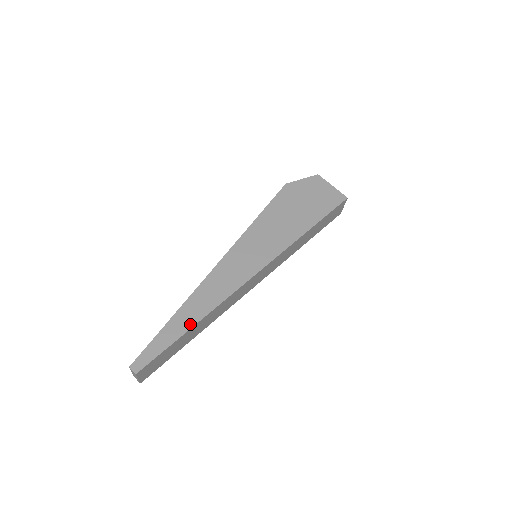
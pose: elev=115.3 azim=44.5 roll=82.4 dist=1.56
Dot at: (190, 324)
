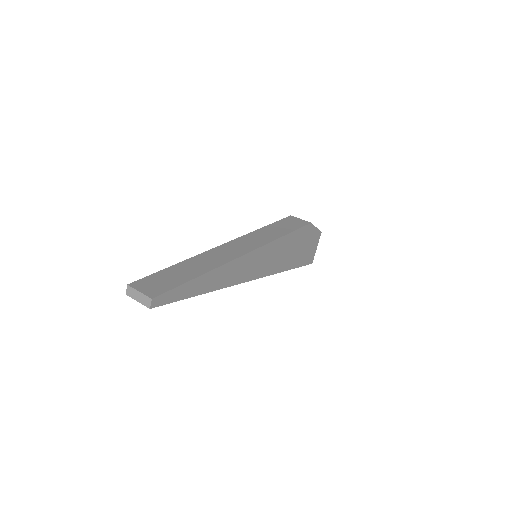
Dot at: (203, 291)
